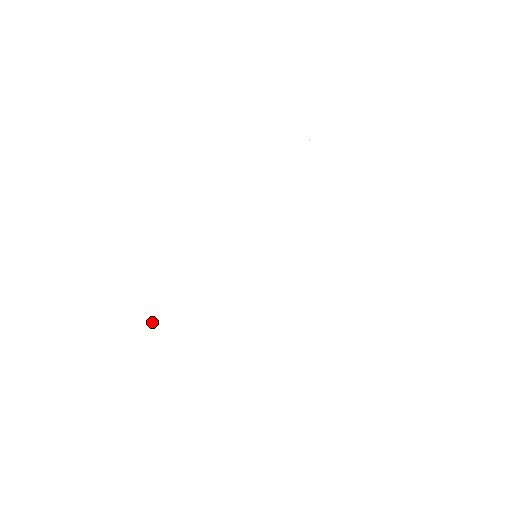
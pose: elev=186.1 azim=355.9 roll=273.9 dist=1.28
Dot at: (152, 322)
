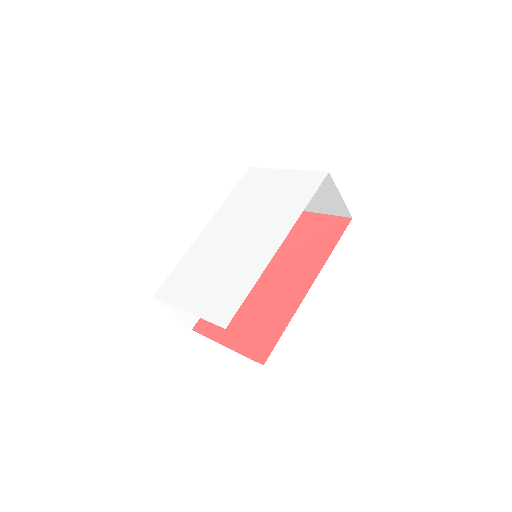
Dot at: (195, 314)
